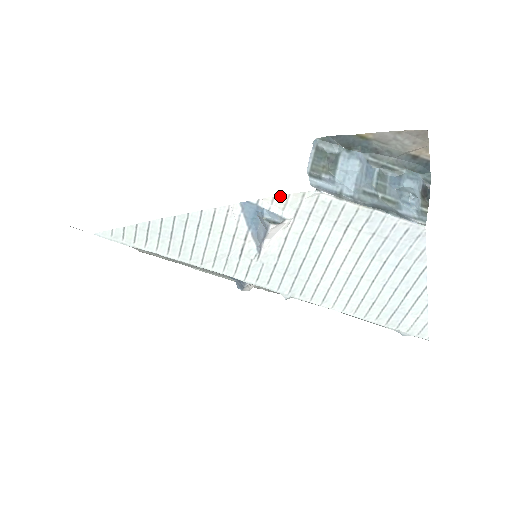
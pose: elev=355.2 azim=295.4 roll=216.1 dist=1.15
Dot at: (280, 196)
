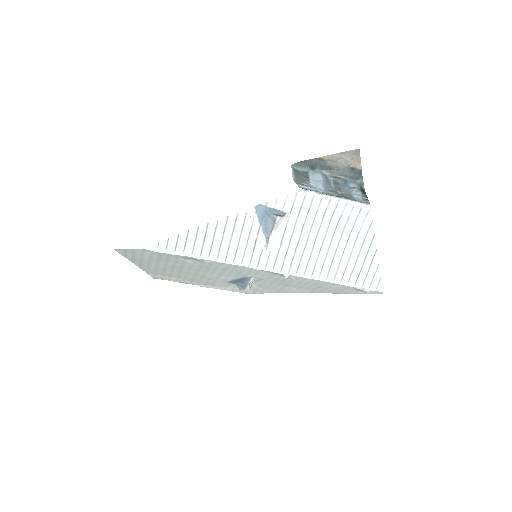
Dot at: (281, 197)
